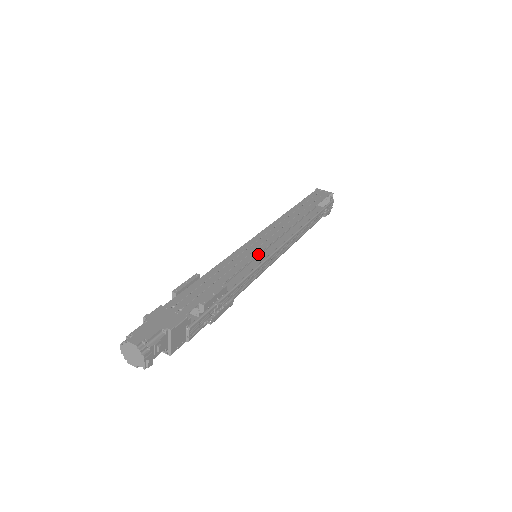
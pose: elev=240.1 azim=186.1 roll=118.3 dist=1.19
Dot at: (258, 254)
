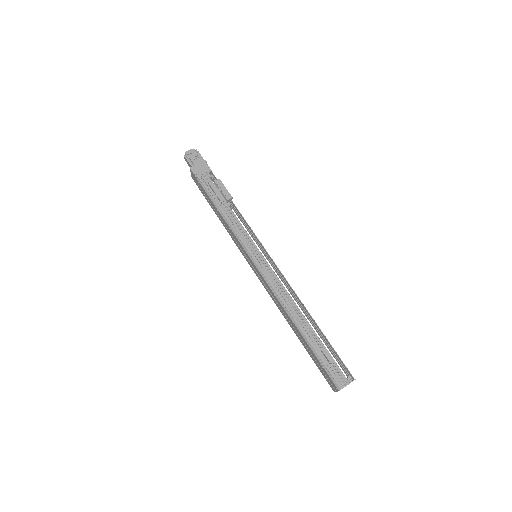
Dot at: (258, 239)
